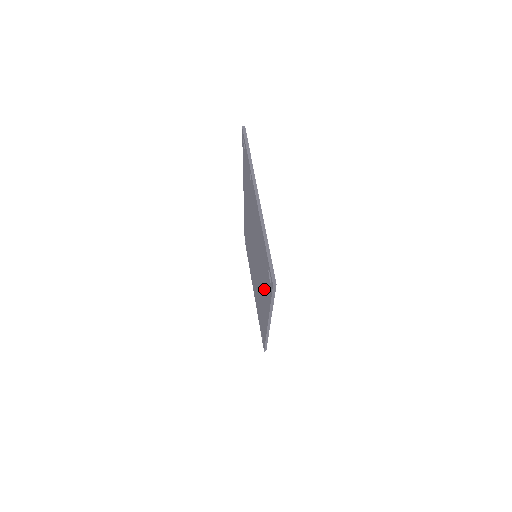
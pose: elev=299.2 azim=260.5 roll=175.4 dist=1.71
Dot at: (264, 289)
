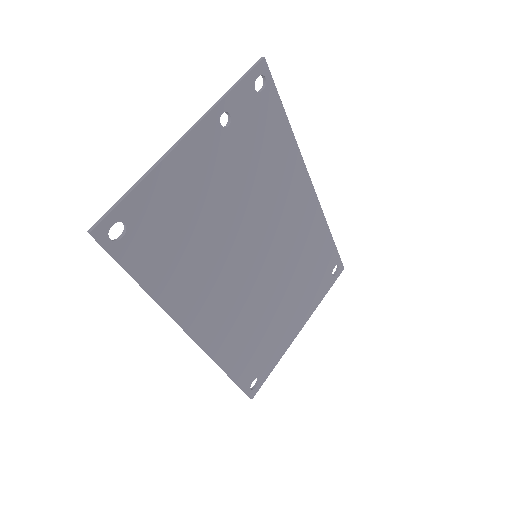
Dot at: (185, 277)
